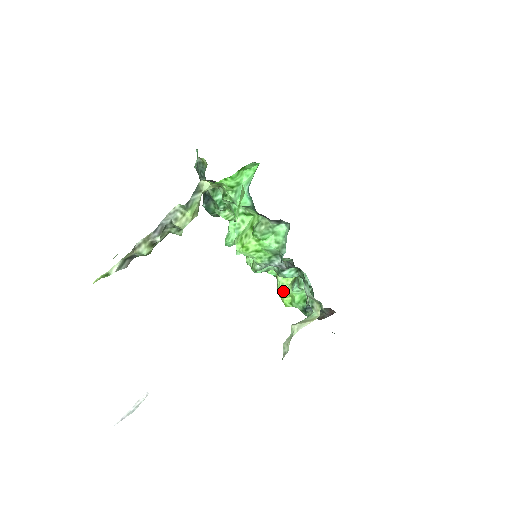
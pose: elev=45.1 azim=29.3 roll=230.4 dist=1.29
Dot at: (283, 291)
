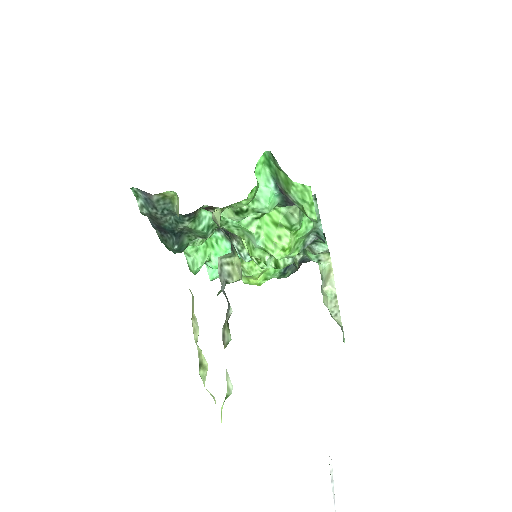
Dot at: (255, 274)
